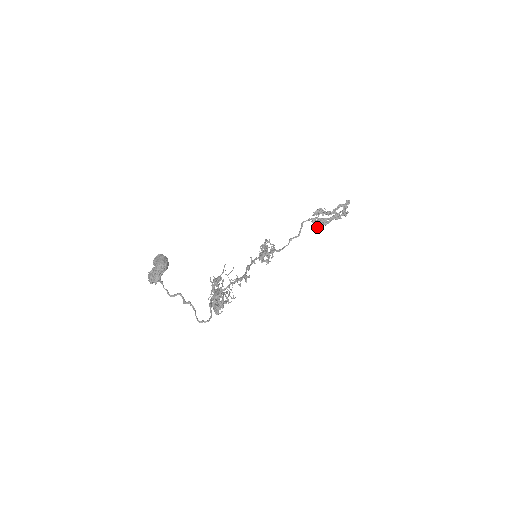
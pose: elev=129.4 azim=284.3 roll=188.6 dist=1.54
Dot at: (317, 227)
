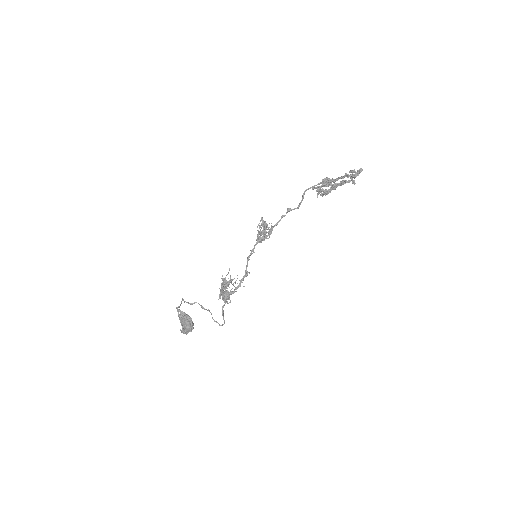
Dot at: (318, 194)
